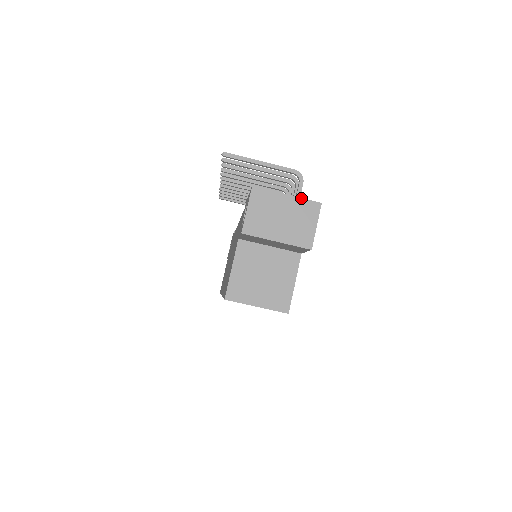
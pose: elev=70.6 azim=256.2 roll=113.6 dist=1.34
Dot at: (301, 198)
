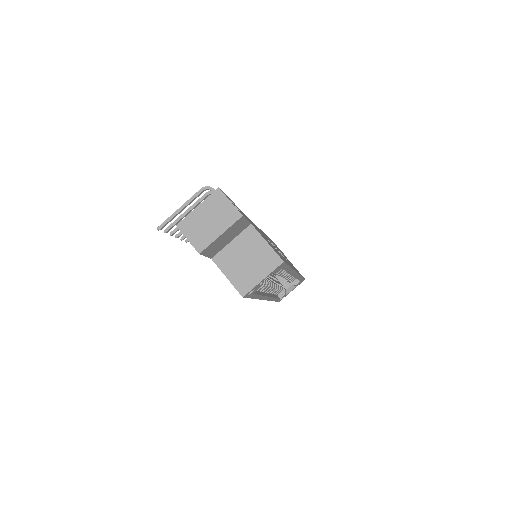
Dot at: (206, 199)
